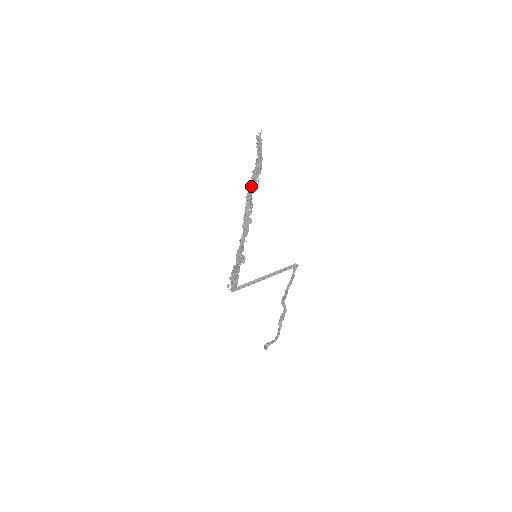
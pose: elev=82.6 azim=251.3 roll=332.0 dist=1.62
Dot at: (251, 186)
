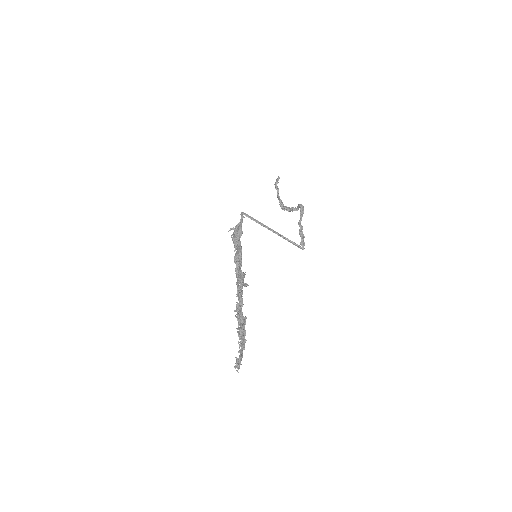
Dot at: (238, 320)
